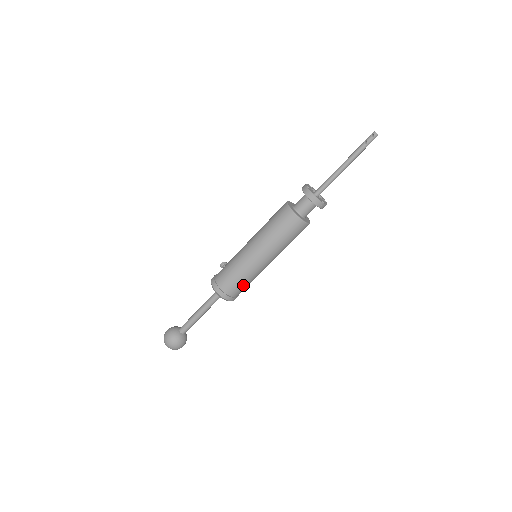
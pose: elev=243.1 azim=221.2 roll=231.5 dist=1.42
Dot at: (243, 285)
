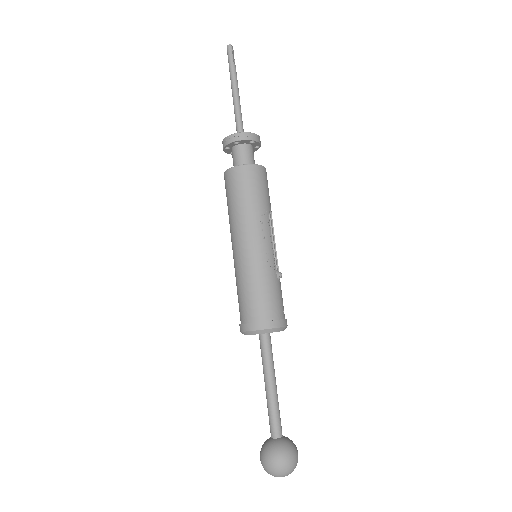
Dot at: (250, 296)
